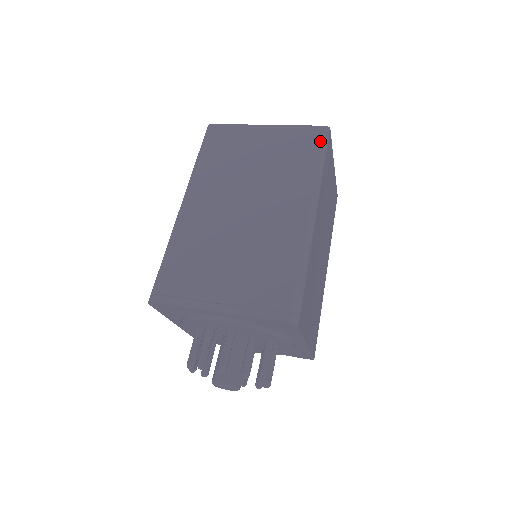
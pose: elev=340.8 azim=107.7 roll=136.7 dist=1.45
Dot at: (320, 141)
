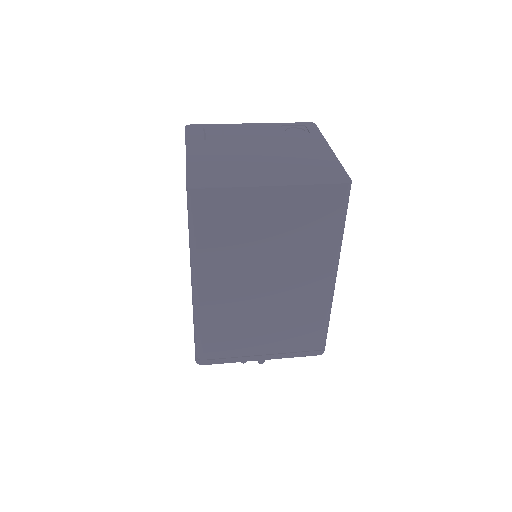
Dot at: (342, 205)
